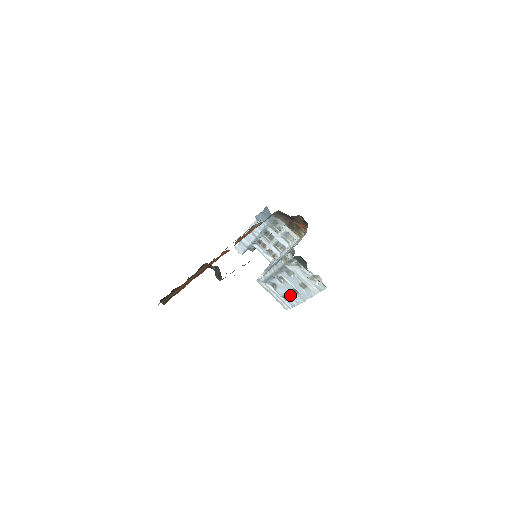
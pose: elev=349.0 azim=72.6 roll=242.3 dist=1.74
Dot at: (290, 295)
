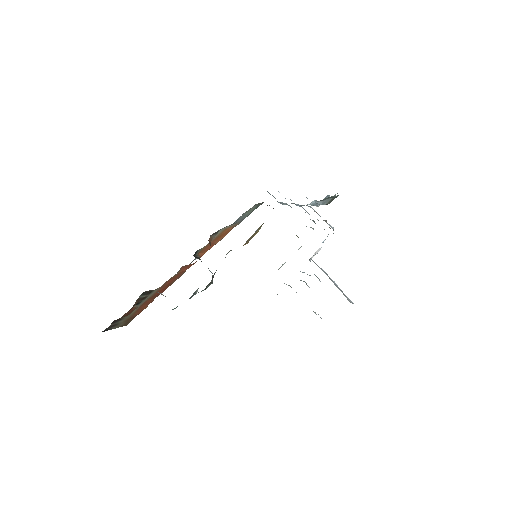
Dot at: occluded
